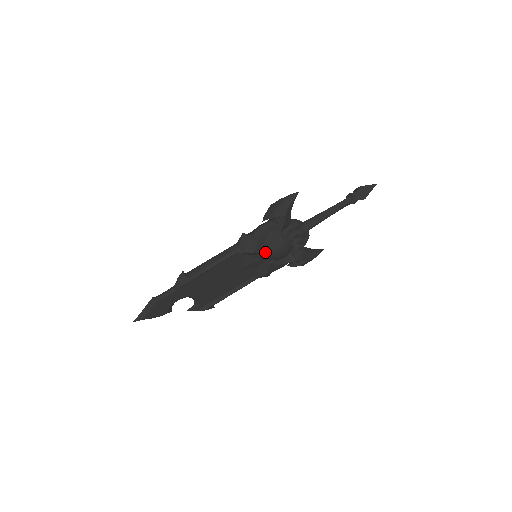
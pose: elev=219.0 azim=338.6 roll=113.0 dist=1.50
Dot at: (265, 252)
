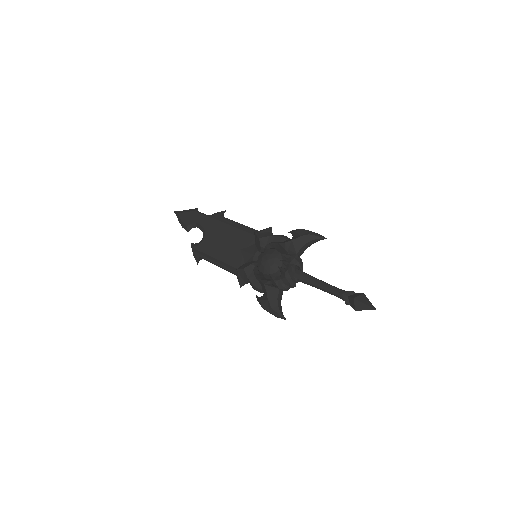
Dot at: (263, 248)
